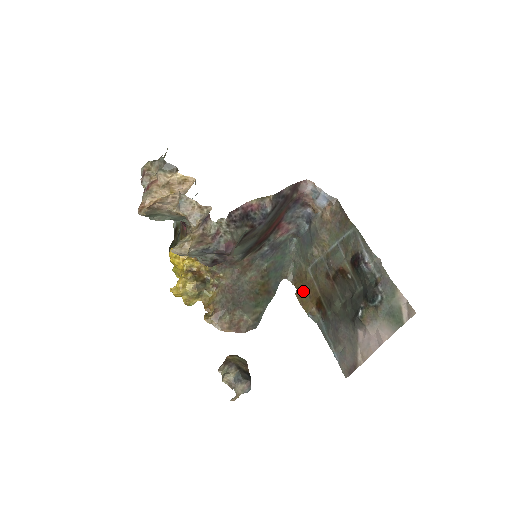
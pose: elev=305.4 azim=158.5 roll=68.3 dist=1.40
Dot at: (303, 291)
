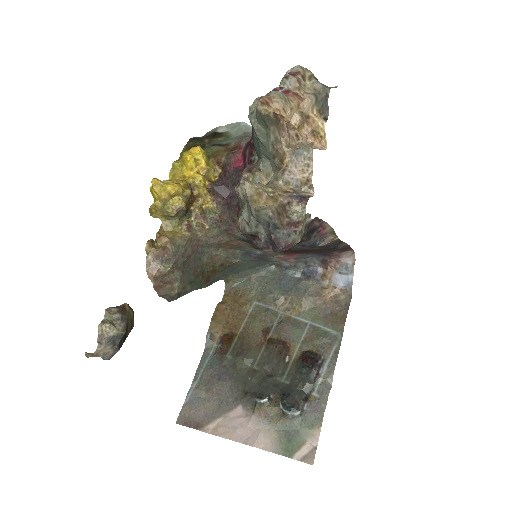
Dot at: (227, 310)
